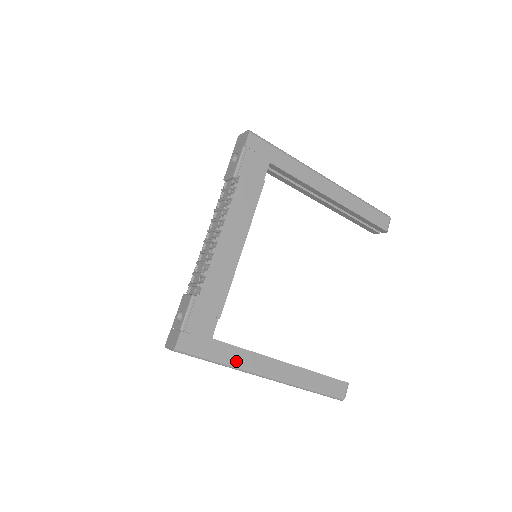
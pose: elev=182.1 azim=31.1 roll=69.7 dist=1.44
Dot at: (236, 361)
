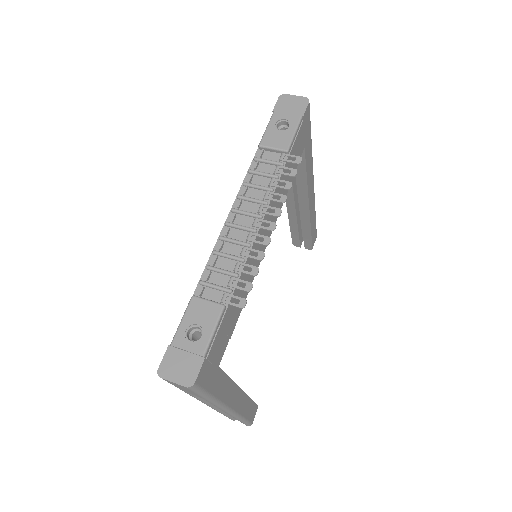
Dot at: (222, 395)
